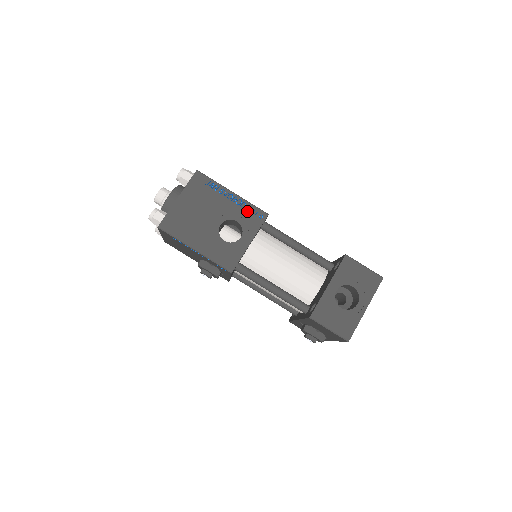
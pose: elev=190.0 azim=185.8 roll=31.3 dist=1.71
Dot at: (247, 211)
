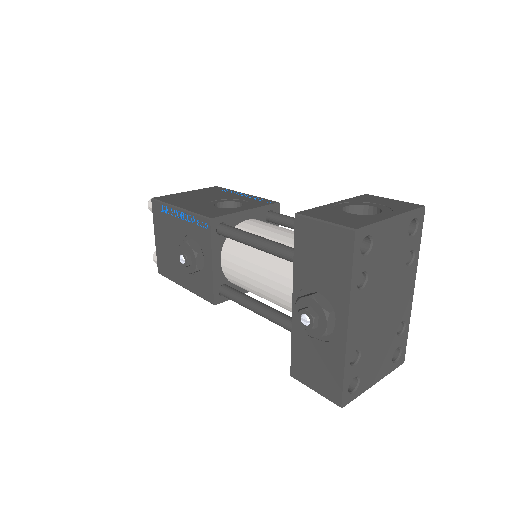
Dot at: (255, 200)
